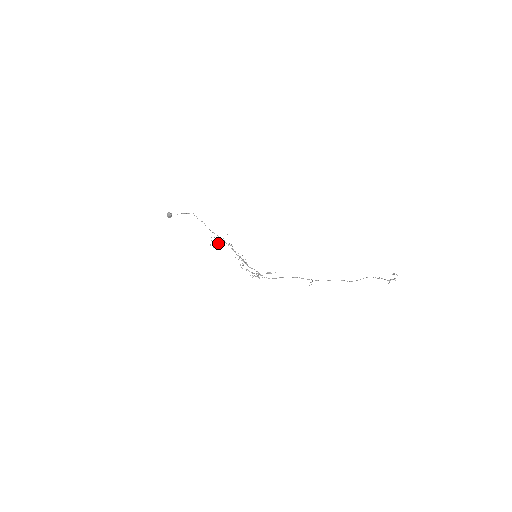
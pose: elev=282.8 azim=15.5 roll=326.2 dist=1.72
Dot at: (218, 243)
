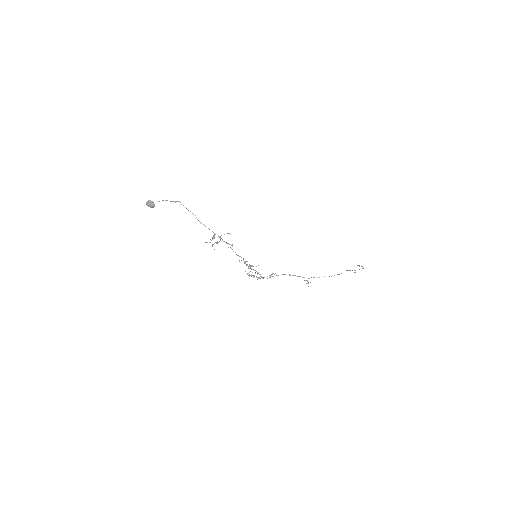
Dot at: (212, 239)
